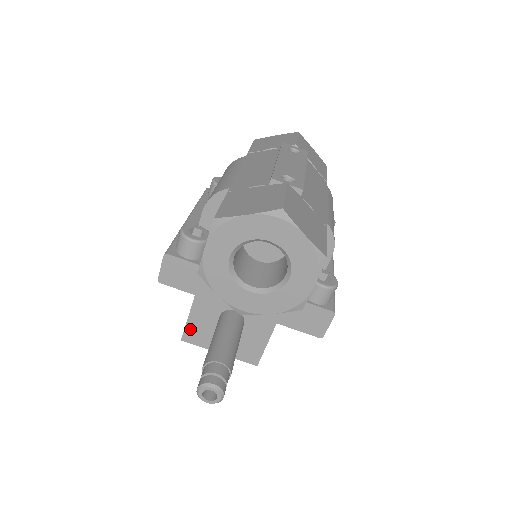
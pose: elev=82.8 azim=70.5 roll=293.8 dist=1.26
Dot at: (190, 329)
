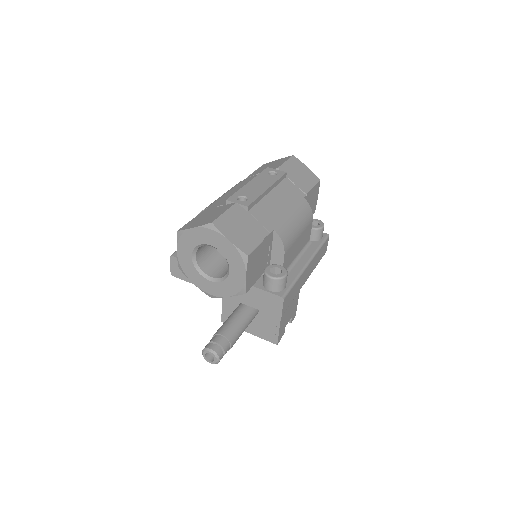
Dot at: (225, 313)
